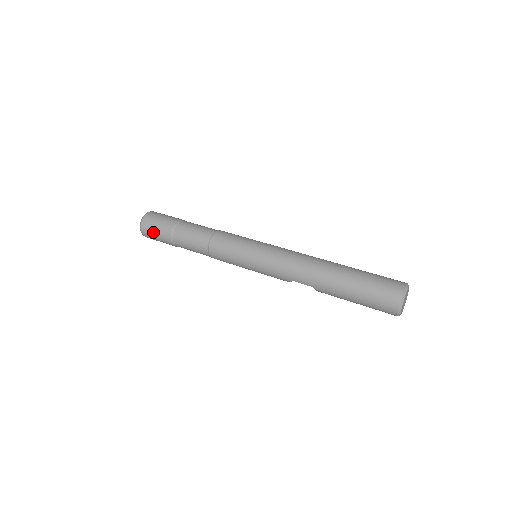
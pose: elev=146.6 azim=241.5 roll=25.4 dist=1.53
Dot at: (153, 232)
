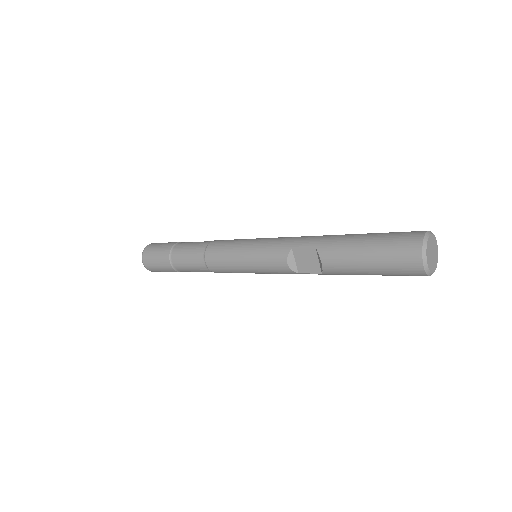
Dot at: (157, 246)
